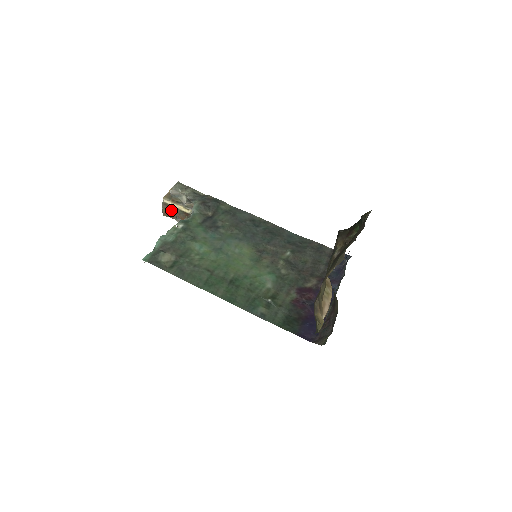
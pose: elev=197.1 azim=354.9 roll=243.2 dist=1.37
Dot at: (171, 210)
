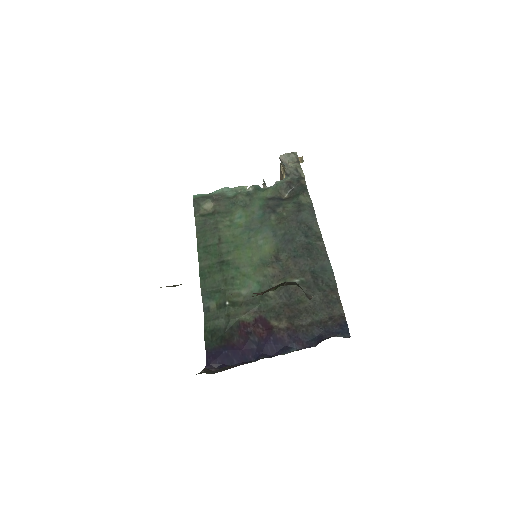
Dot at: occluded
